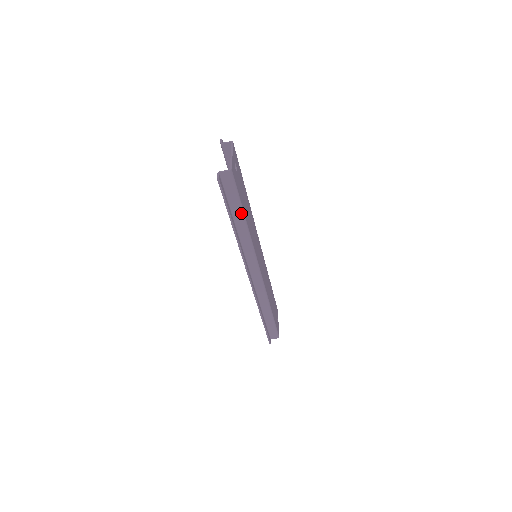
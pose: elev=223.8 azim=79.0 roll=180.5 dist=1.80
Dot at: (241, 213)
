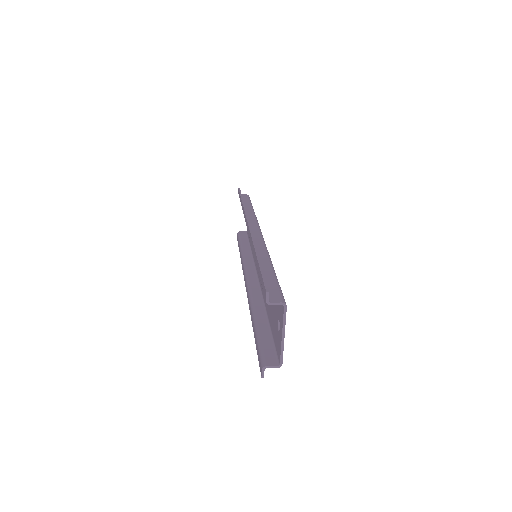
Dot at: (269, 327)
